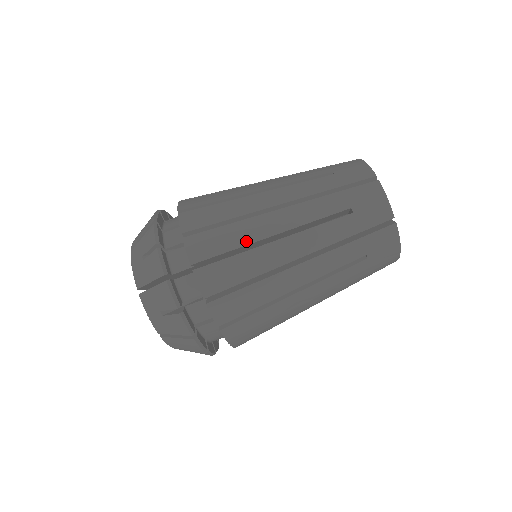
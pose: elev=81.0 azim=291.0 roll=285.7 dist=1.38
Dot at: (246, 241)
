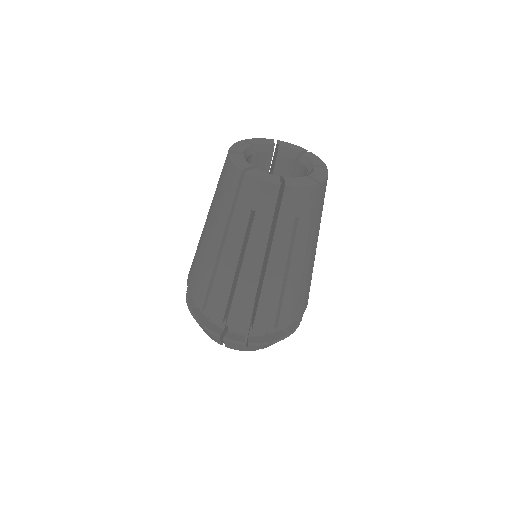
Dot at: (228, 287)
